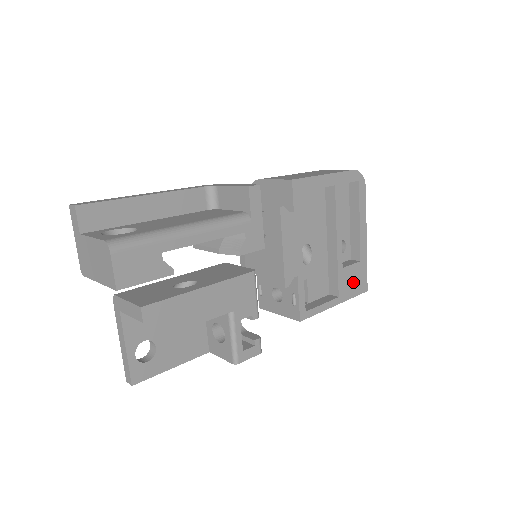
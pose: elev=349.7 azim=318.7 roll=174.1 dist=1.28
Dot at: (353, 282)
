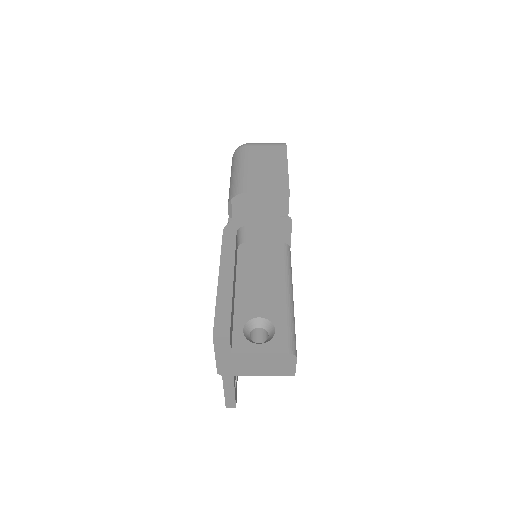
Dot at: occluded
